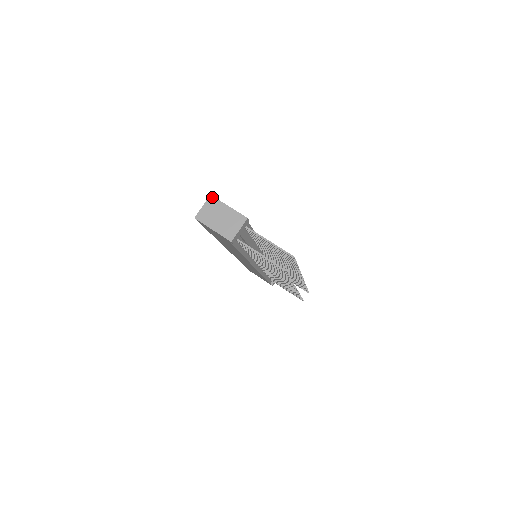
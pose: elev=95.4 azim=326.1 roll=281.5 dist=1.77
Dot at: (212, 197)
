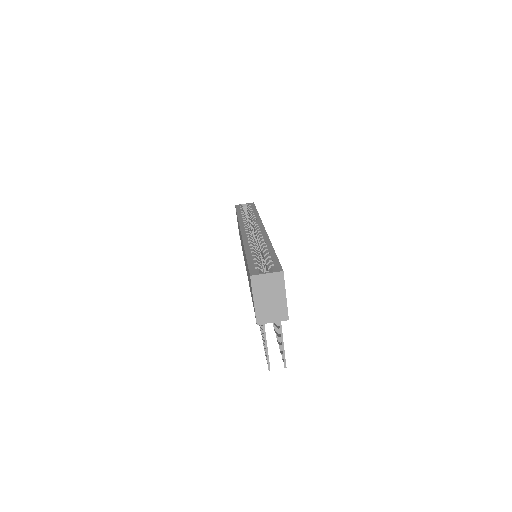
Dot at: (283, 274)
